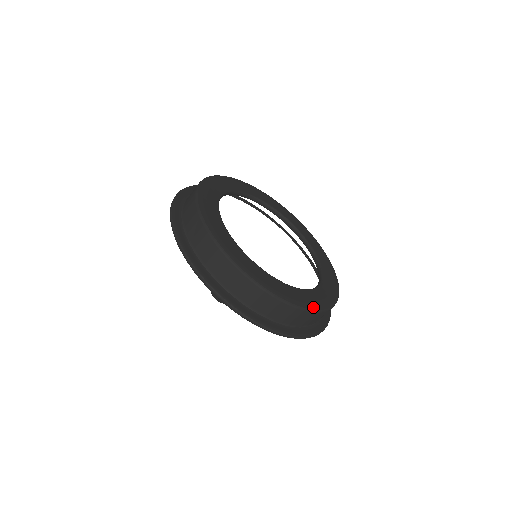
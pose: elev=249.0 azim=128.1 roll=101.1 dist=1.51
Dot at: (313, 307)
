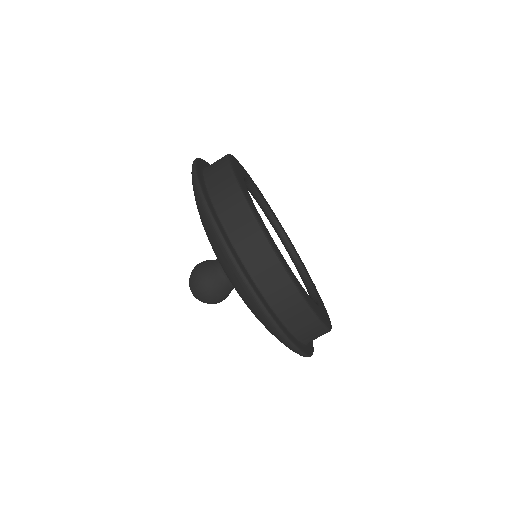
Dot at: (330, 321)
